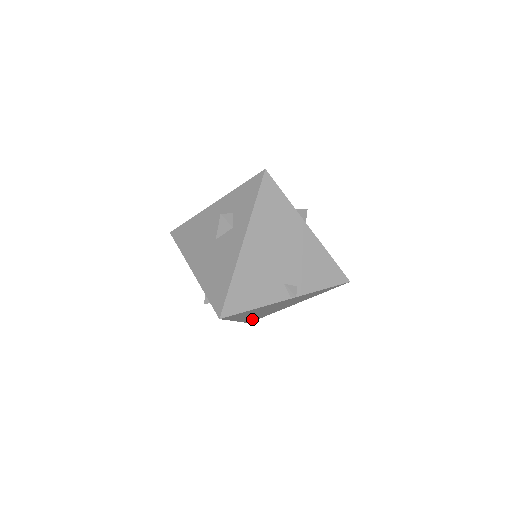
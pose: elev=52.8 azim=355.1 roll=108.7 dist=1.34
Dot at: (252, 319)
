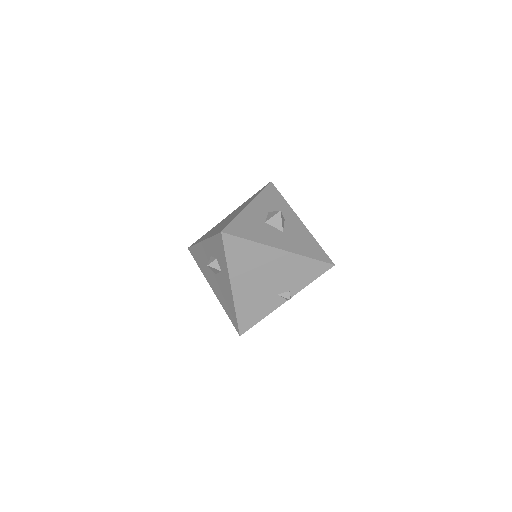
Dot at: occluded
